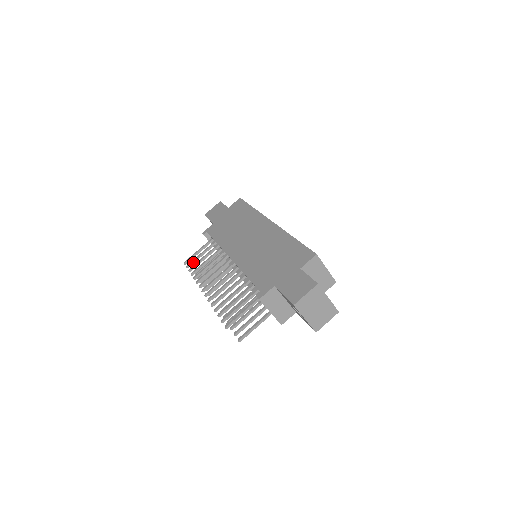
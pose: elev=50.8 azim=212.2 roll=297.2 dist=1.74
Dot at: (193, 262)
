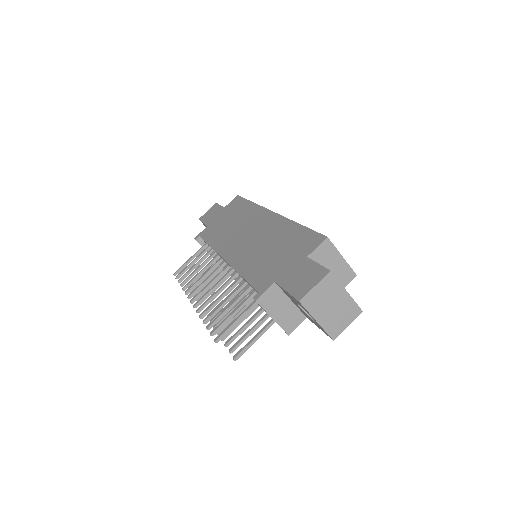
Dot at: (184, 272)
